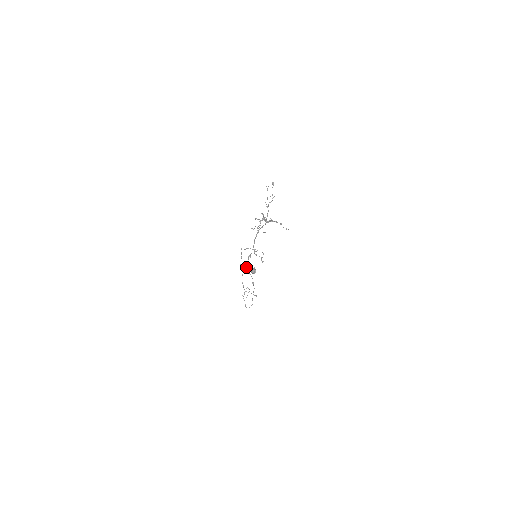
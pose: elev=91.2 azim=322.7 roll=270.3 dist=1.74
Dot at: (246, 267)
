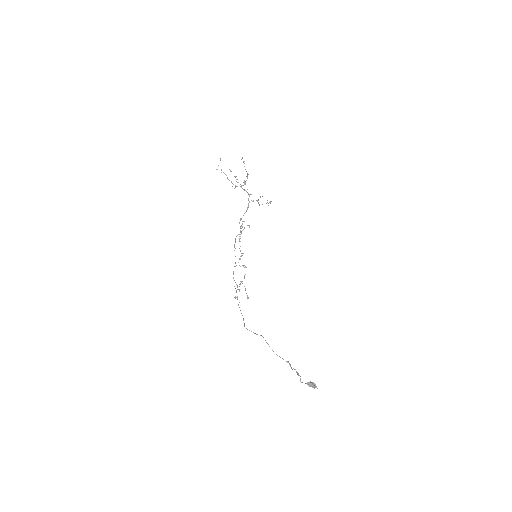
Dot at: (240, 258)
